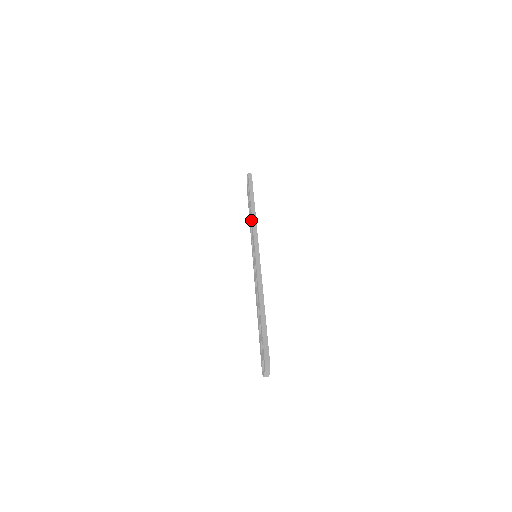
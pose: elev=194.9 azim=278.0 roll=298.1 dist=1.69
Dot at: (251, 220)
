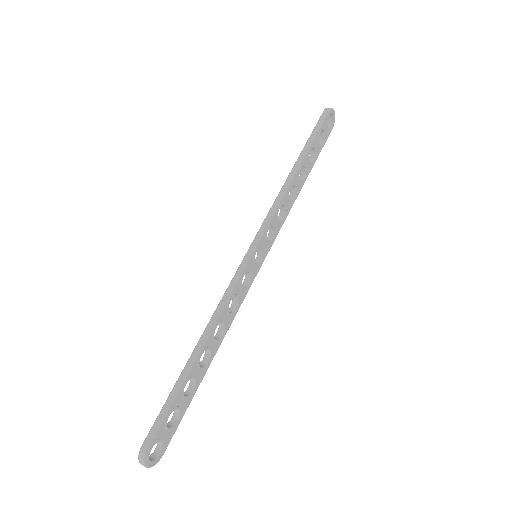
Dot at: occluded
